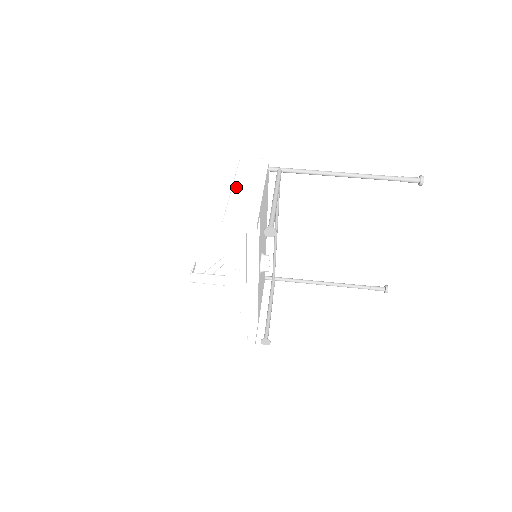
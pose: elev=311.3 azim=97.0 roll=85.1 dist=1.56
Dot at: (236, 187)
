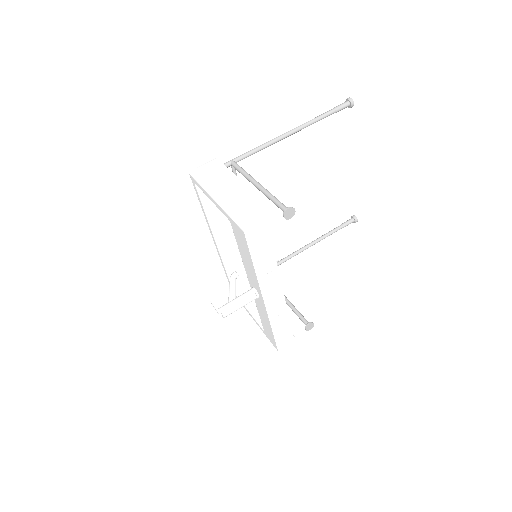
Dot at: (219, 197)
